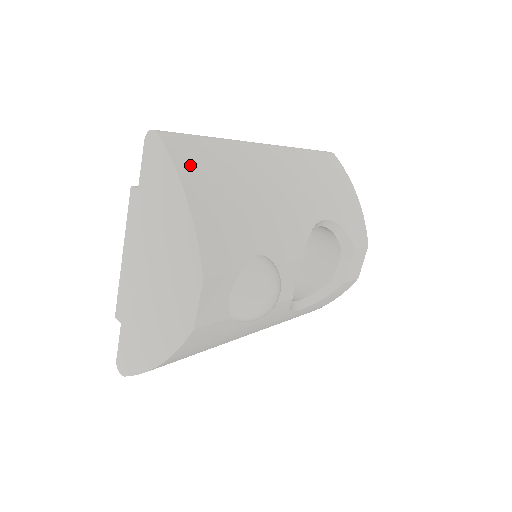
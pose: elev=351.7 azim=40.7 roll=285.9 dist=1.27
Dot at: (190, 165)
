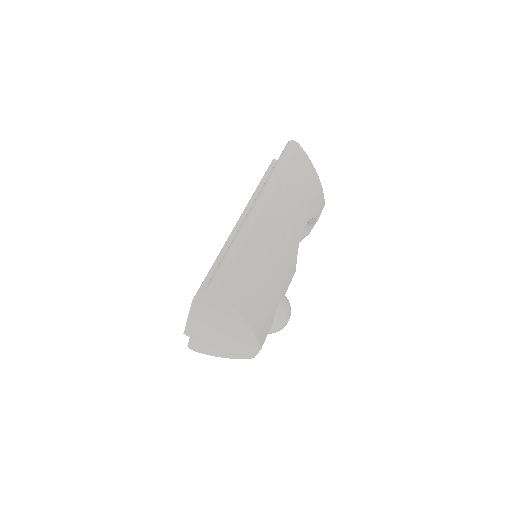
Dot at: (241, 298)
